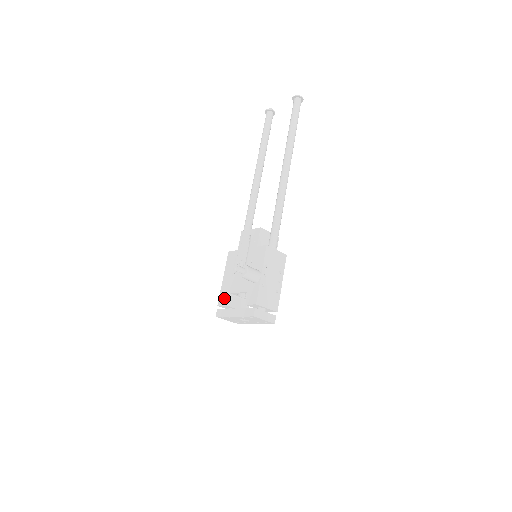
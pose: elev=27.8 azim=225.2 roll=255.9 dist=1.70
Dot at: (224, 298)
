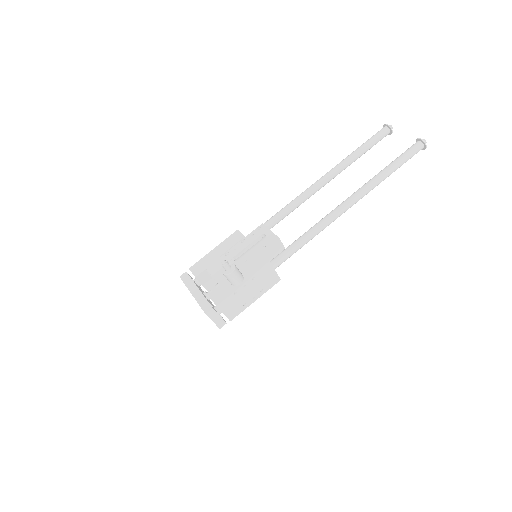
Dot at: (199, 268)
